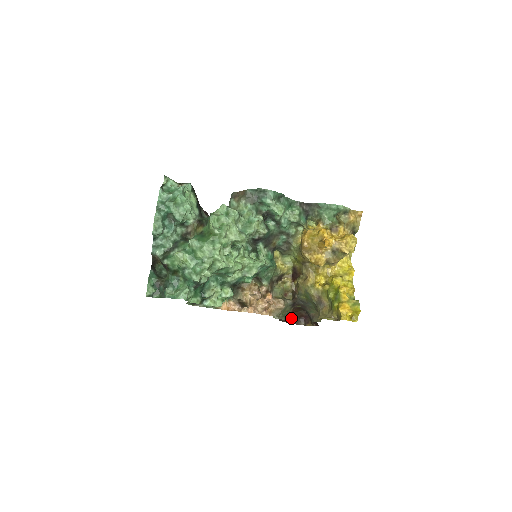
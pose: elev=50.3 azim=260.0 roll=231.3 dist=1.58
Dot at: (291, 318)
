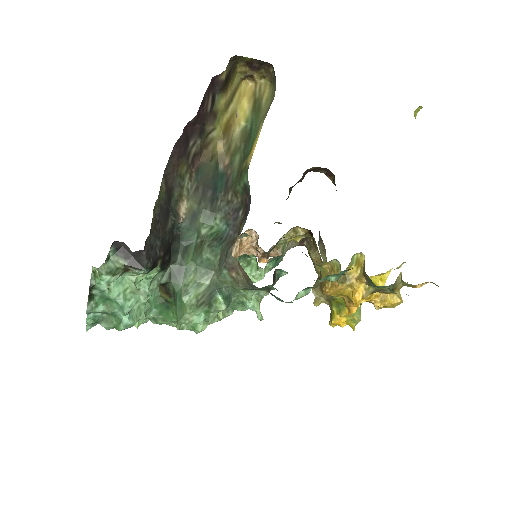
Dot at: (310, 168)
